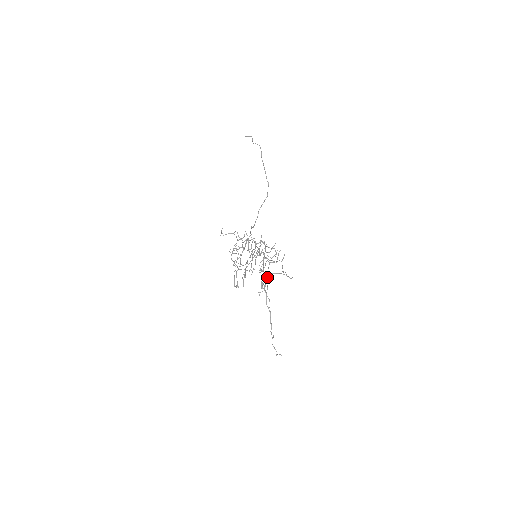
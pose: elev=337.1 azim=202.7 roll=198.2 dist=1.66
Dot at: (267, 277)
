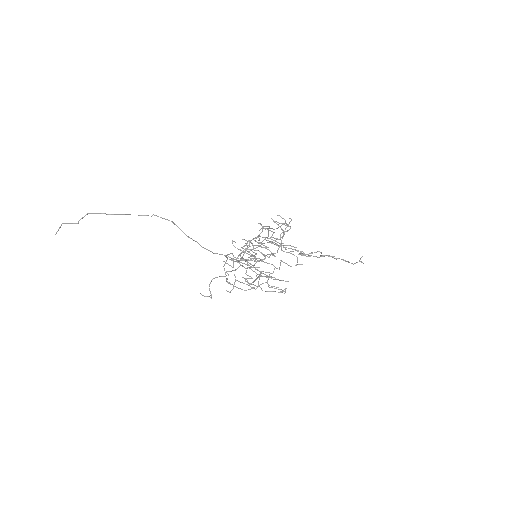
Dot at: (281, 250)
